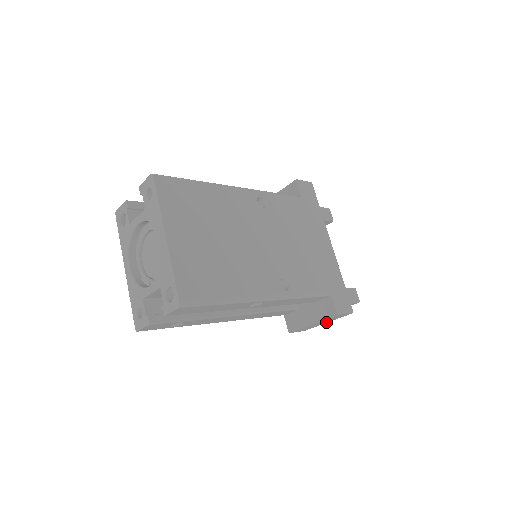
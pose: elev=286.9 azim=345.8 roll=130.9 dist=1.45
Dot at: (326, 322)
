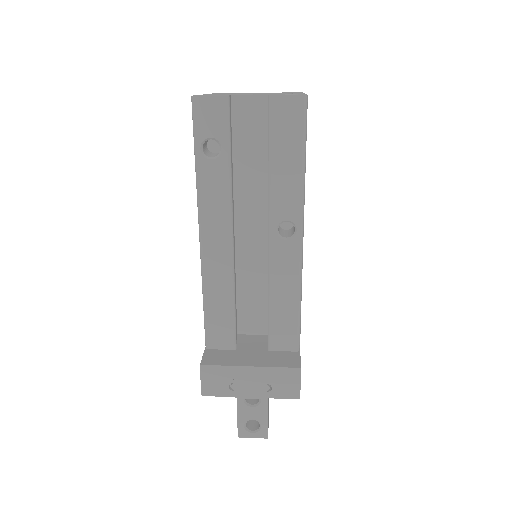
Dot at: (251, 393)
